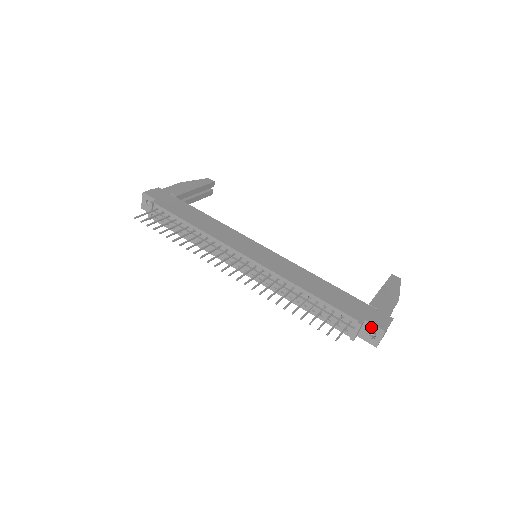
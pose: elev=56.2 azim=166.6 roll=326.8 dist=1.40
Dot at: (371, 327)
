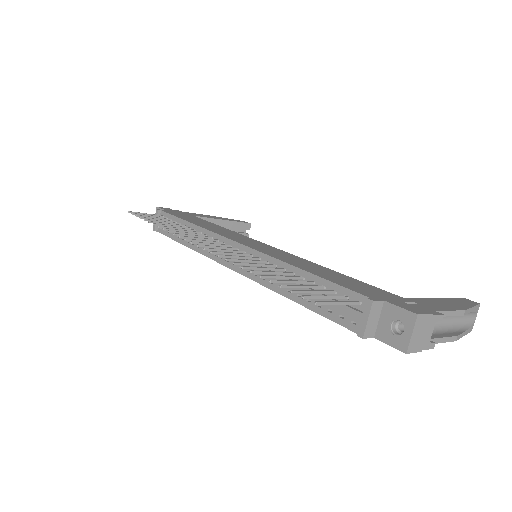
Dot at: (394, 312)
